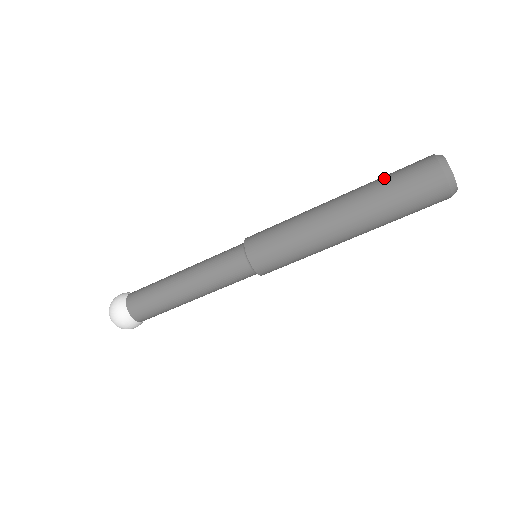
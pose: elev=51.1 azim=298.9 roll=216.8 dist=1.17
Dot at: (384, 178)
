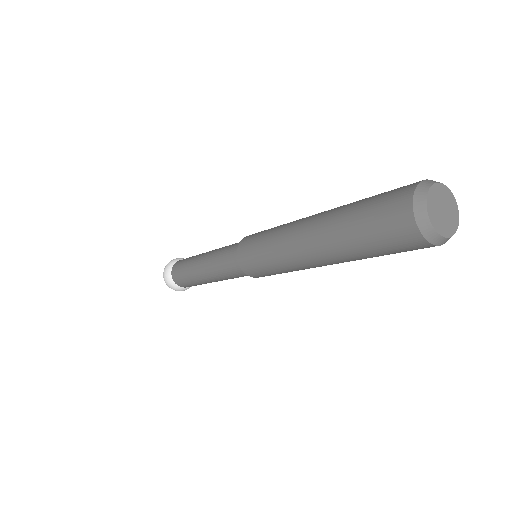
Dot at: (356, 206)
